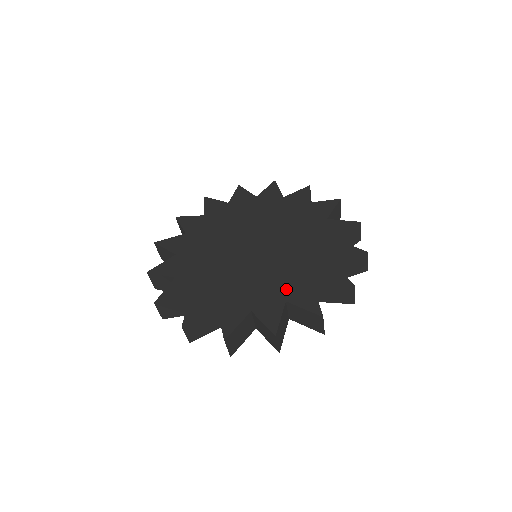
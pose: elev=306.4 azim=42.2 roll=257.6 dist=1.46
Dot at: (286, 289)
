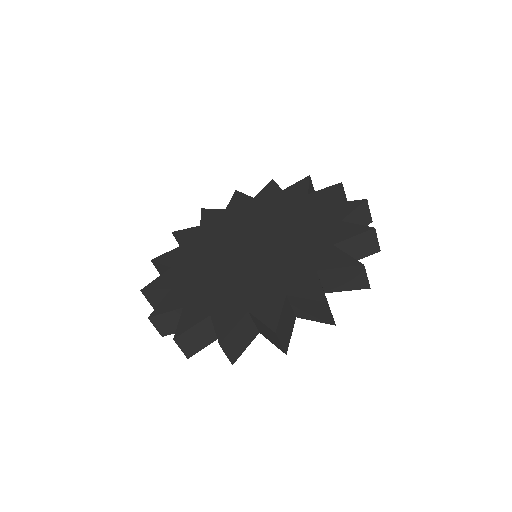
Dot at: (309, 261)
